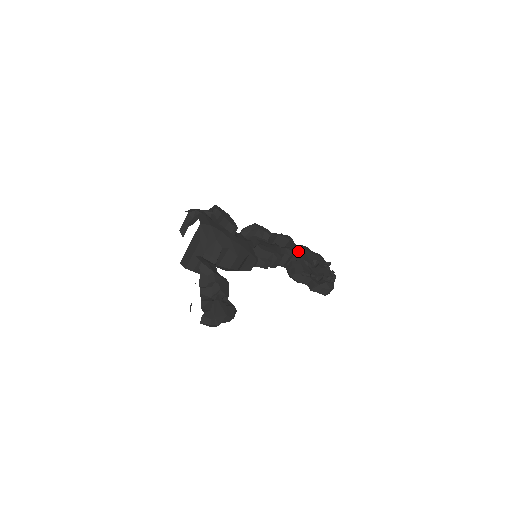
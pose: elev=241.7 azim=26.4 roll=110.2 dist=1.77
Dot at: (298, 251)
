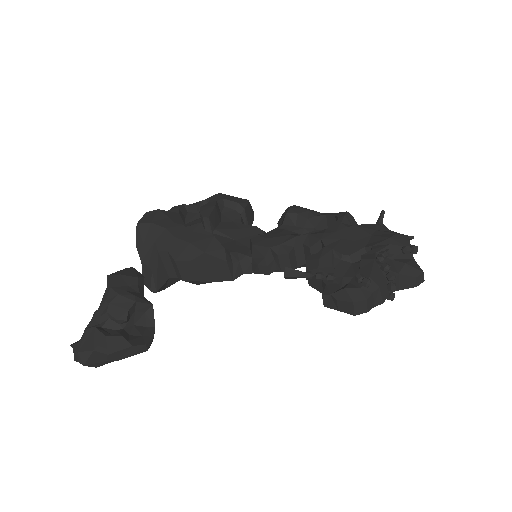
Dot at: (333, 236)
